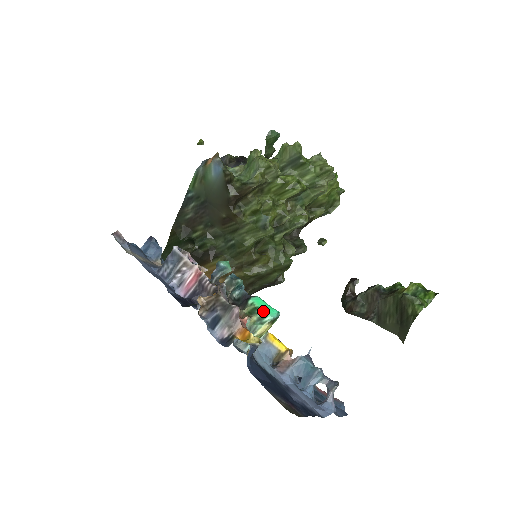
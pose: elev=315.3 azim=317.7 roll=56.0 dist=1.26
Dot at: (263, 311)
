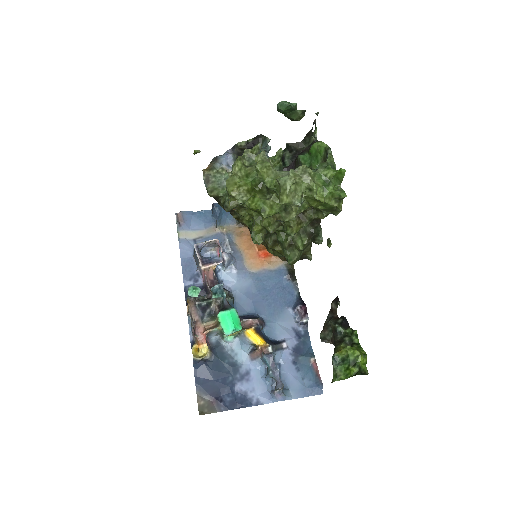
Dot at: (222, 327)
